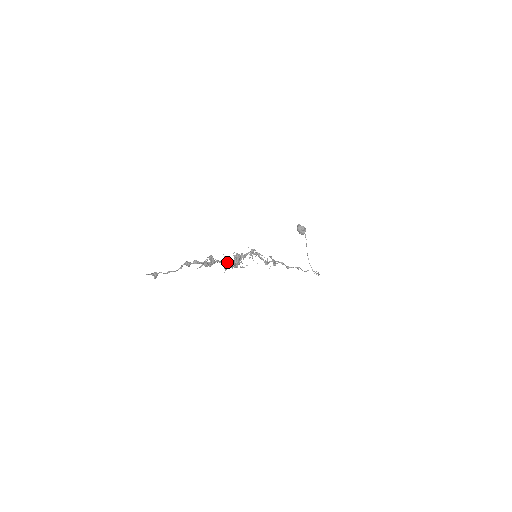
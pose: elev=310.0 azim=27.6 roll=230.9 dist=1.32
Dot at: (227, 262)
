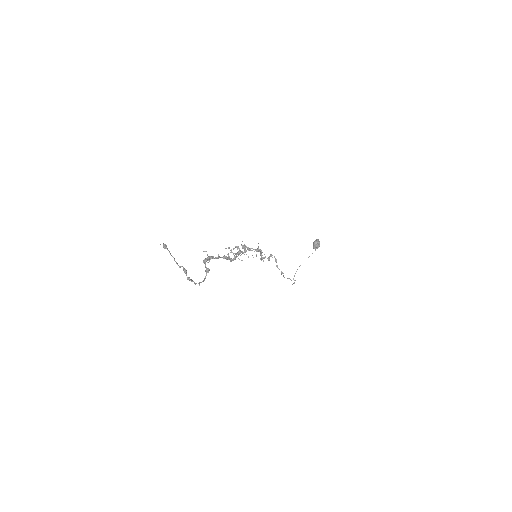
Dot at: occluded
